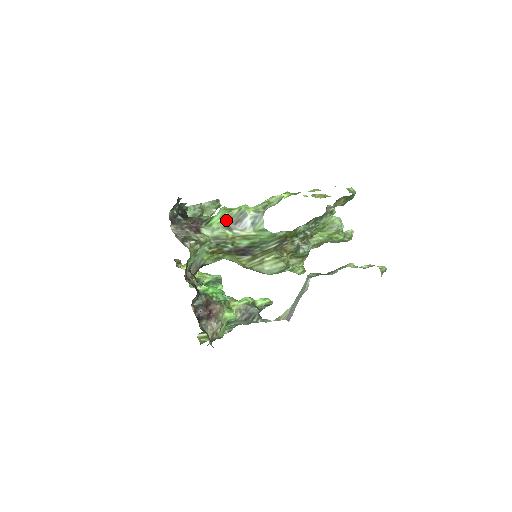
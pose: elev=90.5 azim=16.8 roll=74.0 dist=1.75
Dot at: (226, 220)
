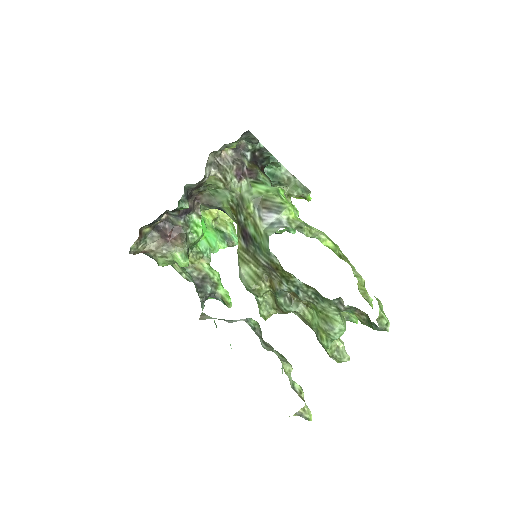
Dot at: (264, 196)
